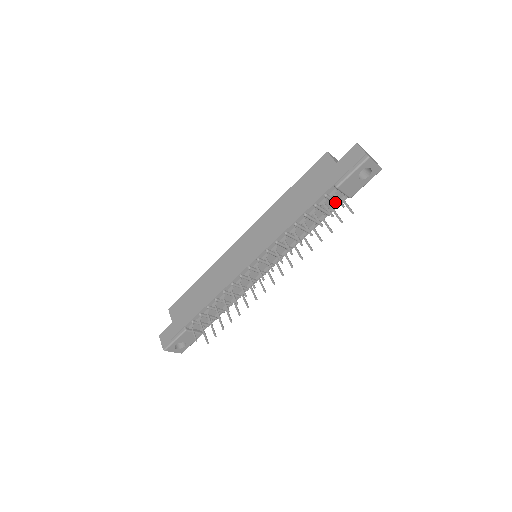
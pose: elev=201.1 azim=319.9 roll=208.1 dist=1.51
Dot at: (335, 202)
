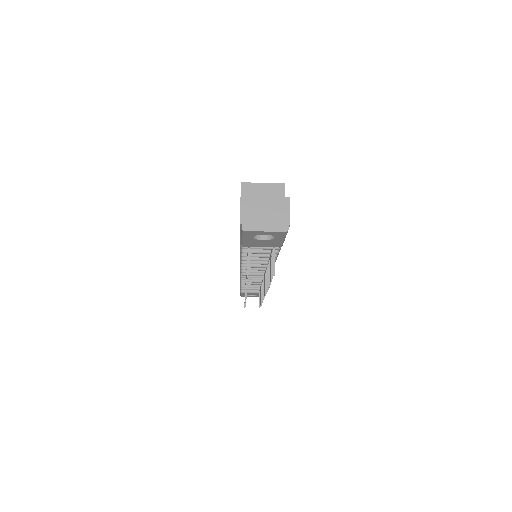
Dot at: (266, 248)
